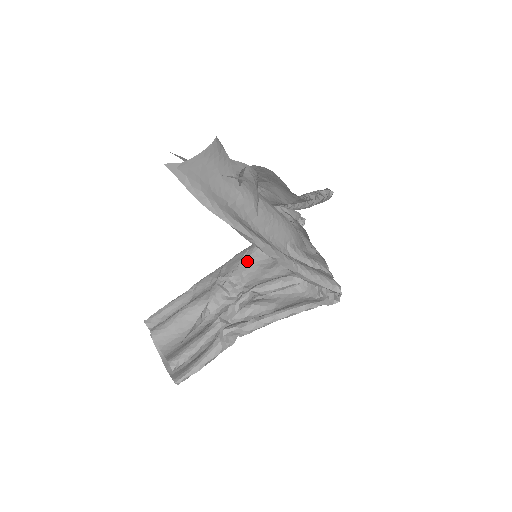
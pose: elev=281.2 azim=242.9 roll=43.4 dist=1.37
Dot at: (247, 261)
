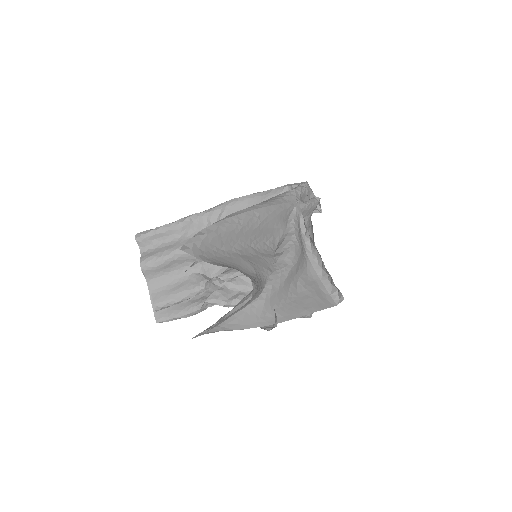
Dot at: occluded
